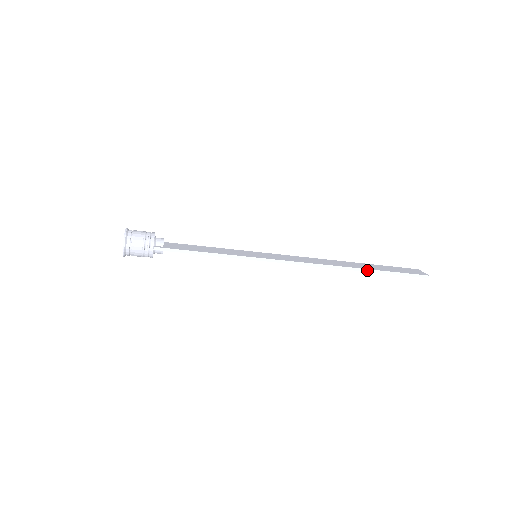
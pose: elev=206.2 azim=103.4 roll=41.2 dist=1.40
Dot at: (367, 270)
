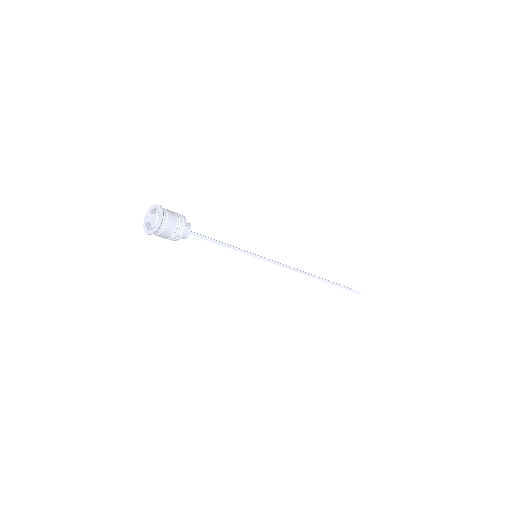
Dot at: (329, 282)
